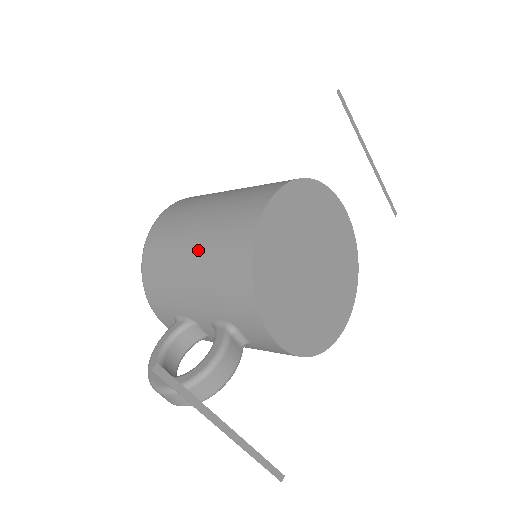
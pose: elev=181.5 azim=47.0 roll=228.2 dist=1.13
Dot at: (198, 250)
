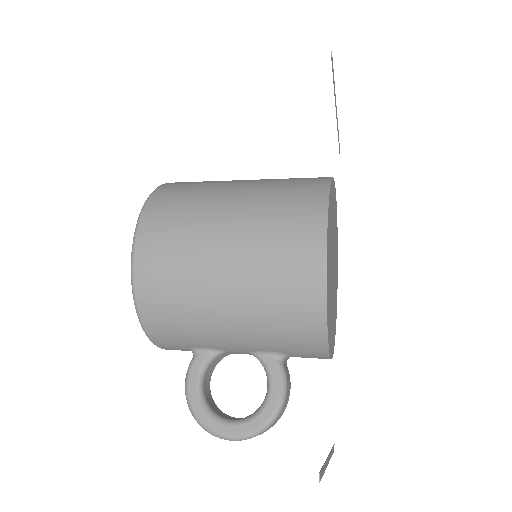
Dot at: (239, 295)
